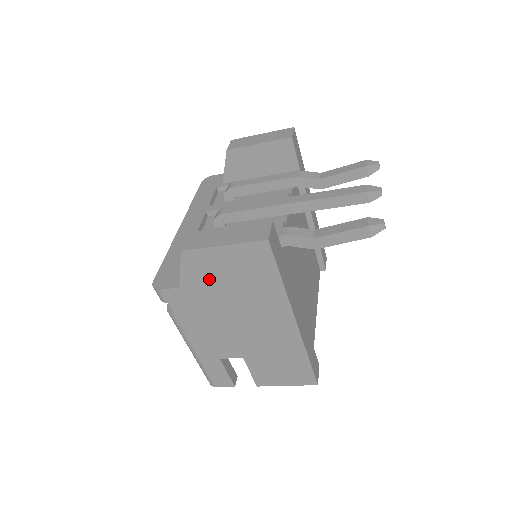
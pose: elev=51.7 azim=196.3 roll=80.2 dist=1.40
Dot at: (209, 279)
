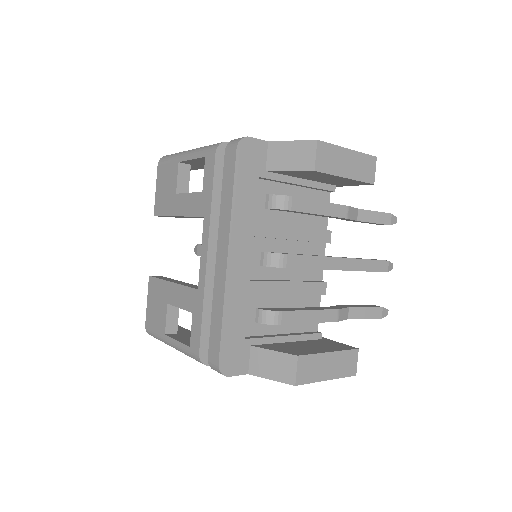
Dot at: occluded
